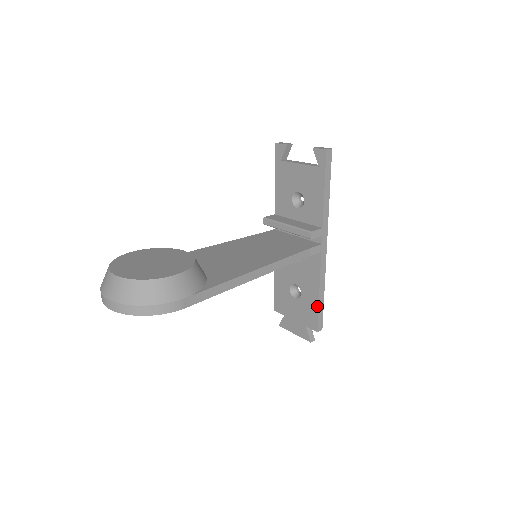
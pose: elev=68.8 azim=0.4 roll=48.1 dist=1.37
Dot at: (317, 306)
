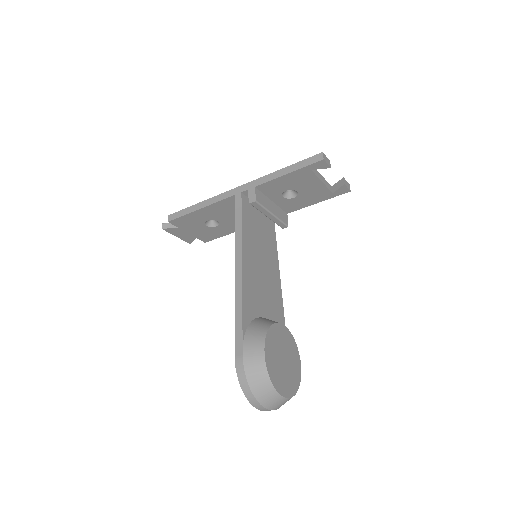
Dot at: (224, 235)
